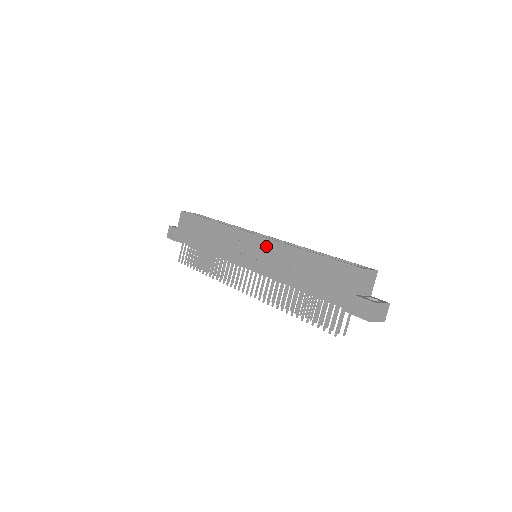
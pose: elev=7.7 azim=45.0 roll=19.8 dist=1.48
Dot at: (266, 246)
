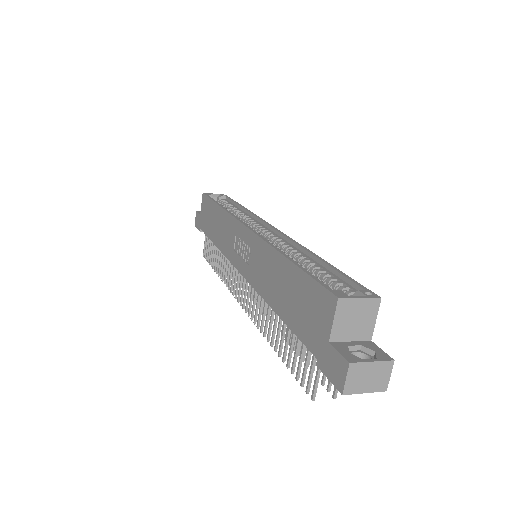
Dot at: (253, 245)
